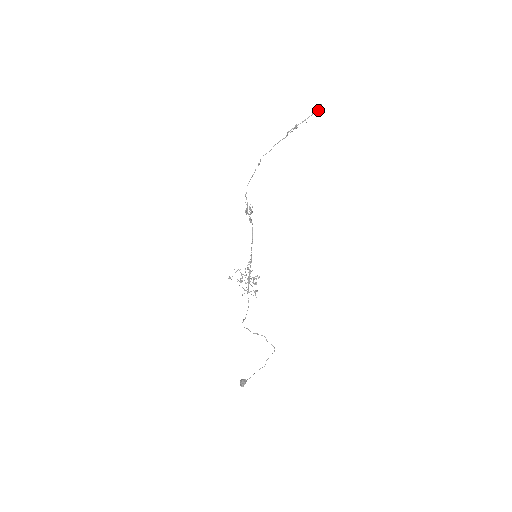
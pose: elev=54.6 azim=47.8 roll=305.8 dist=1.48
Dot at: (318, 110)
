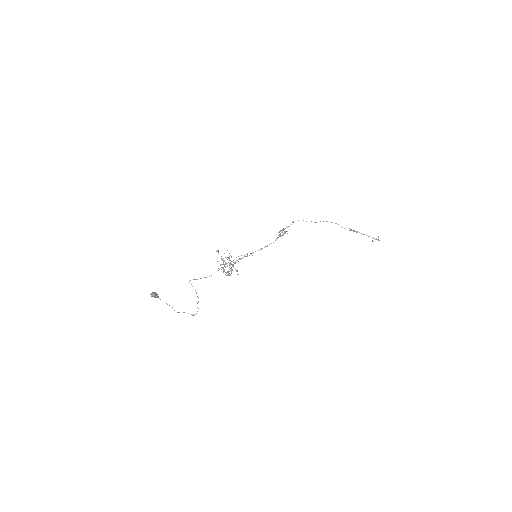
Dot at: (377, 239)
